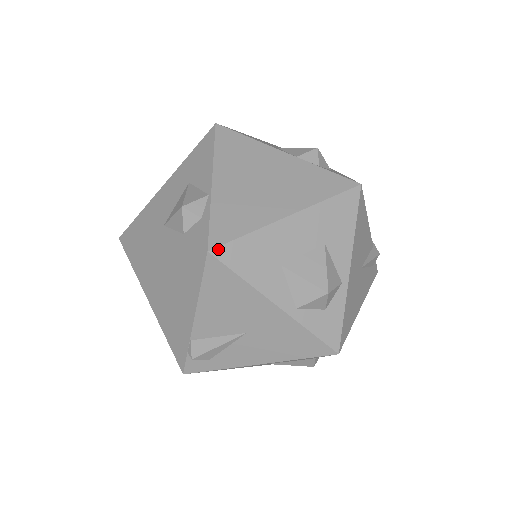
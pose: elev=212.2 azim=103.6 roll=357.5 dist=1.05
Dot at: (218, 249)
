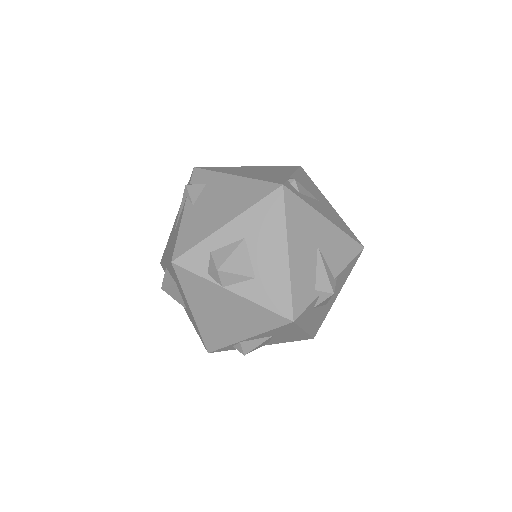
Dot at: occluded
